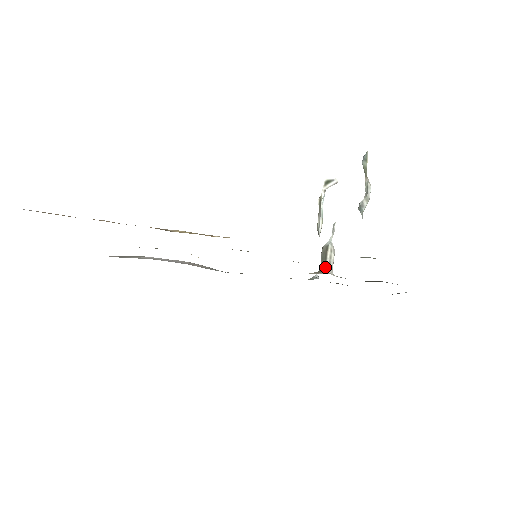
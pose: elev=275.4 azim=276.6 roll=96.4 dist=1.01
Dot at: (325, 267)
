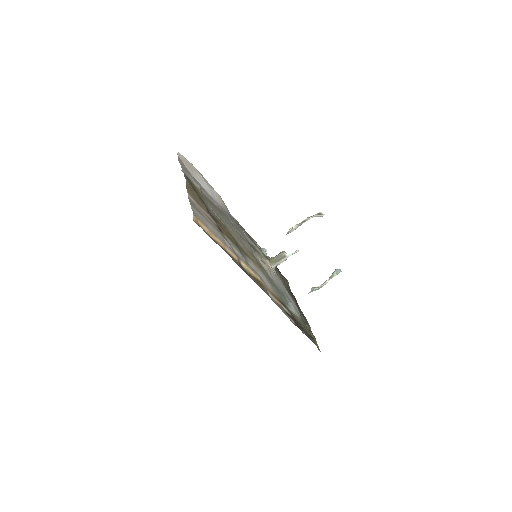
Dot at: (275, 264)
